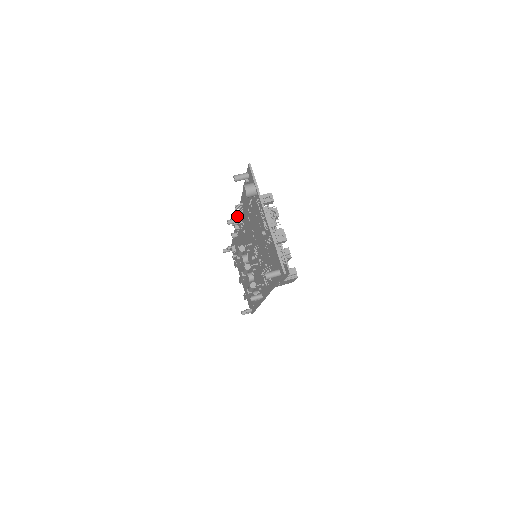
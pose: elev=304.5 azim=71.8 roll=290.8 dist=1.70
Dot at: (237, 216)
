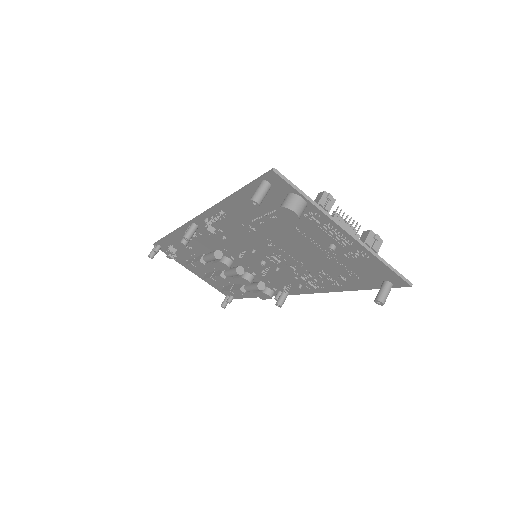
Dot at: (190, 222)
